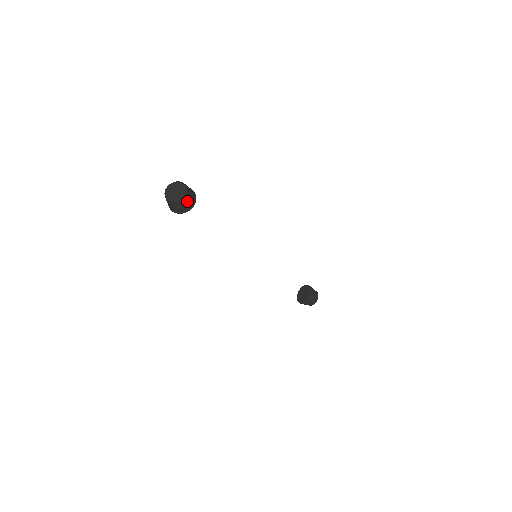
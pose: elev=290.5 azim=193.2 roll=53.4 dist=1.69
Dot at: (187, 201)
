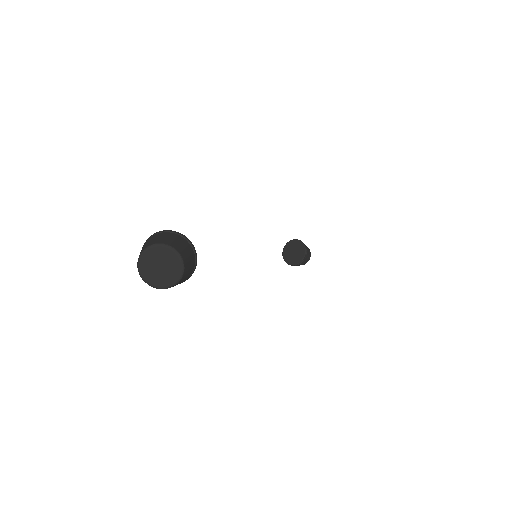
Dot at: (177, 284)
